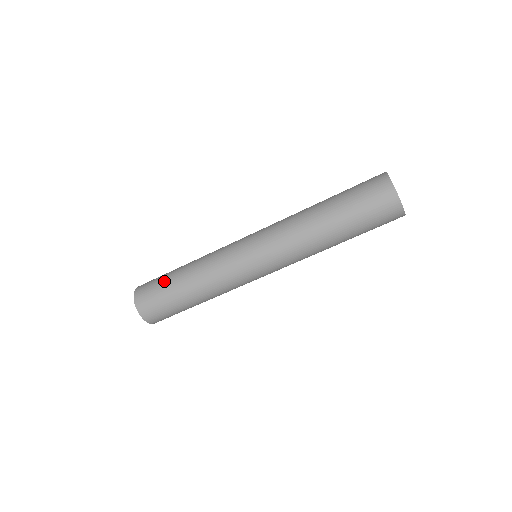
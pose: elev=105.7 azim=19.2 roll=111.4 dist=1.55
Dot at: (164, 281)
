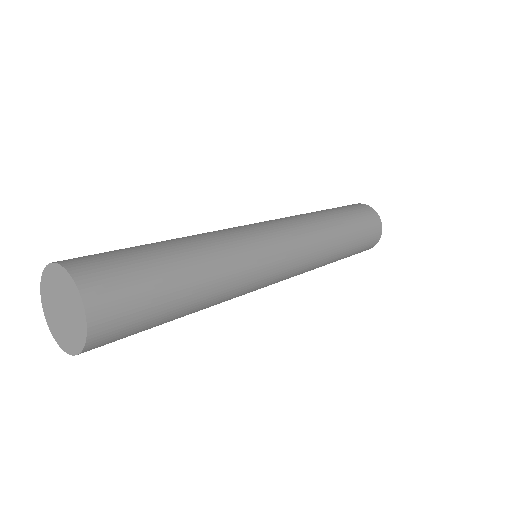
Dot at: (125, 248)
